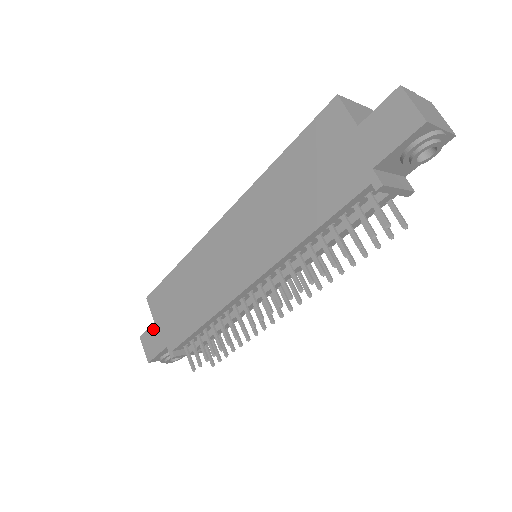
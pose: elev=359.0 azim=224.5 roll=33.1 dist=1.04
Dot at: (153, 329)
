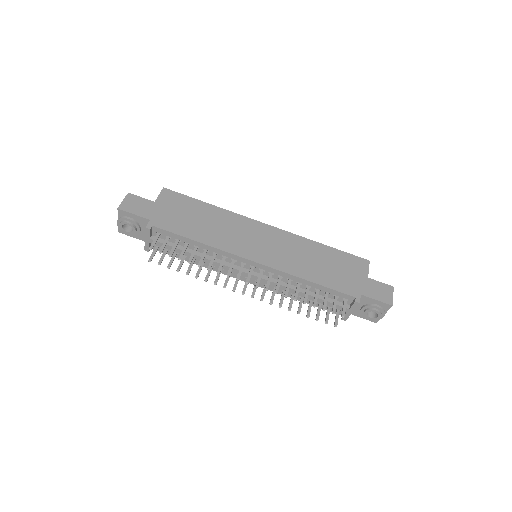
Dot at: (149, 202)
